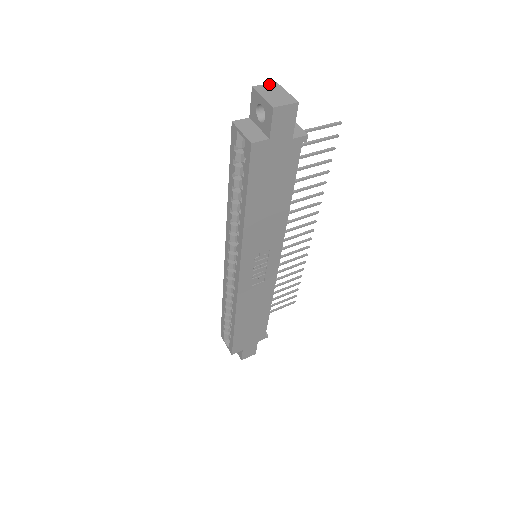
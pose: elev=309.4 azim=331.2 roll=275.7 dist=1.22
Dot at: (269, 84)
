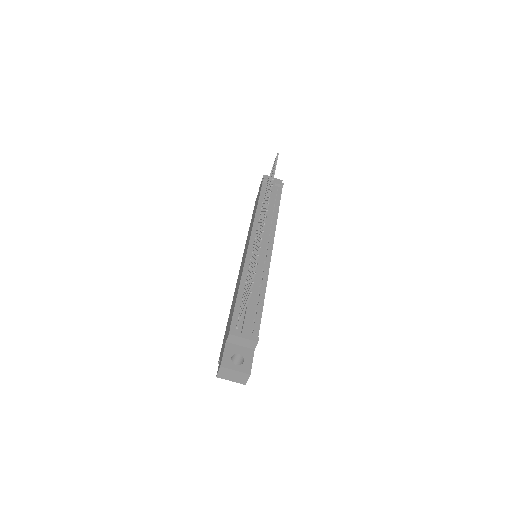
Dot at: (220, 371)
